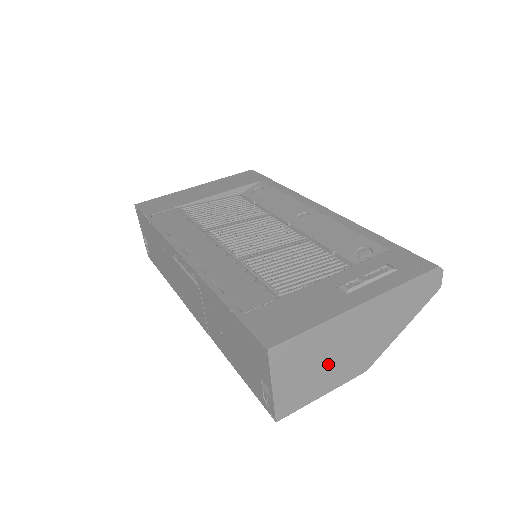
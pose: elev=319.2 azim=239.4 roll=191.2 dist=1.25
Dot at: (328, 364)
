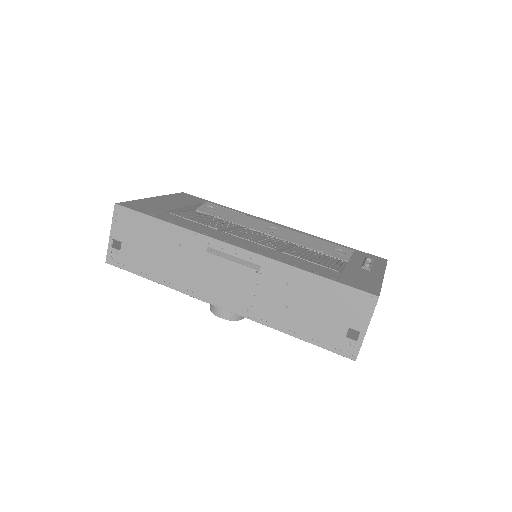
Dot at: occluded
